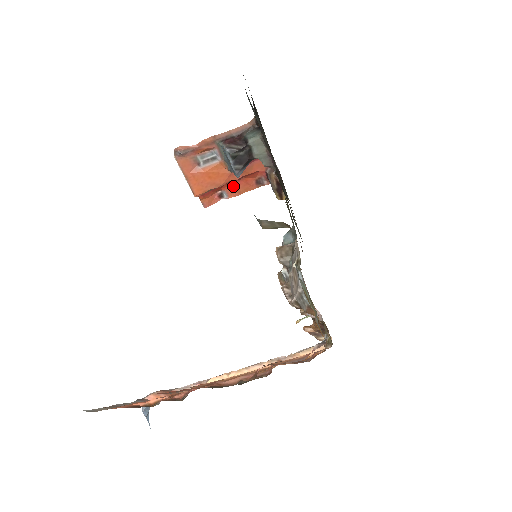
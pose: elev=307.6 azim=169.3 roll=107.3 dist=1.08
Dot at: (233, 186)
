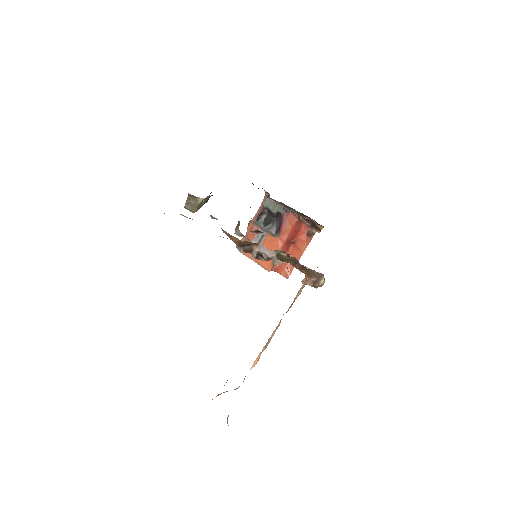
Dot at: (295, 249)
